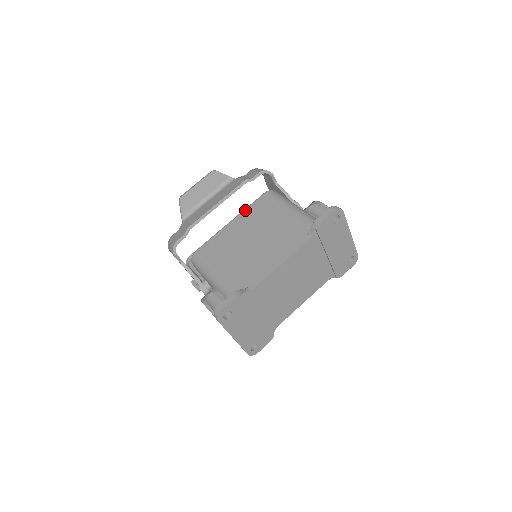
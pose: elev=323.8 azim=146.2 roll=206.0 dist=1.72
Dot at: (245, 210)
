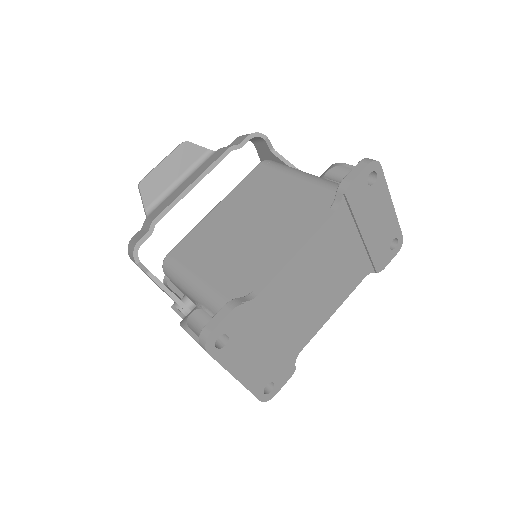
Dot at: (234, 189)
